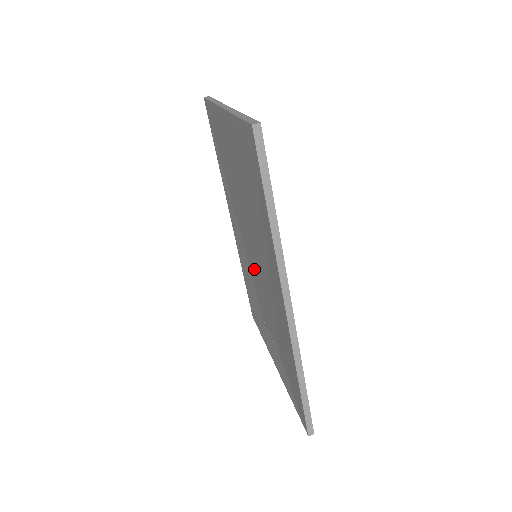
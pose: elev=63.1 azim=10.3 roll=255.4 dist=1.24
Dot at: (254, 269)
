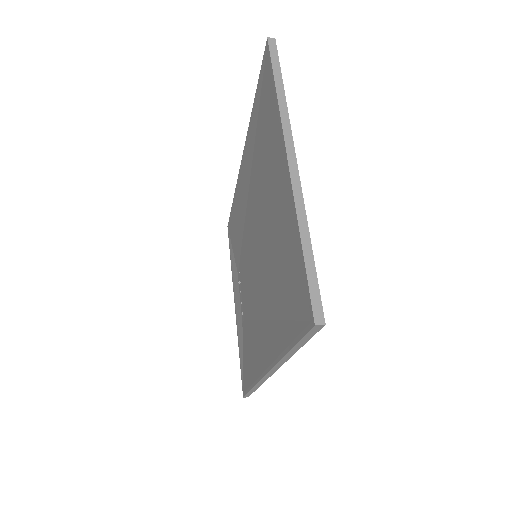
Dot at: (248, 249)
